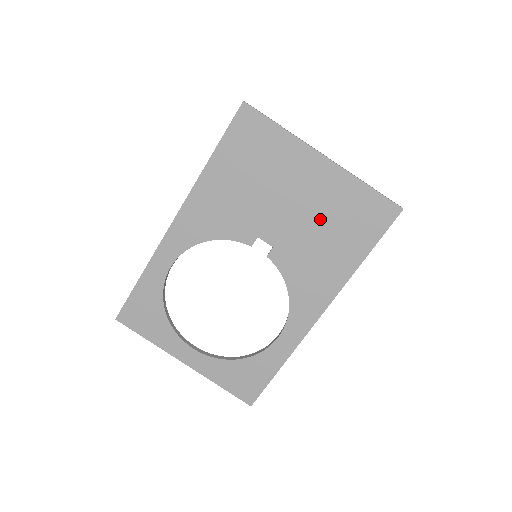
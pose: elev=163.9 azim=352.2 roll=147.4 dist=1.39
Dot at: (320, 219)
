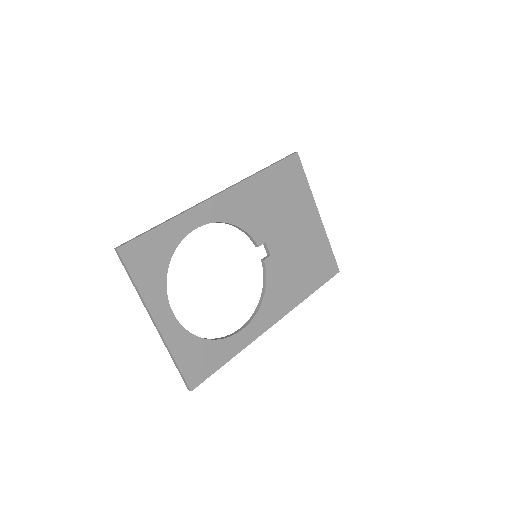
Dot at: (302, 252)
